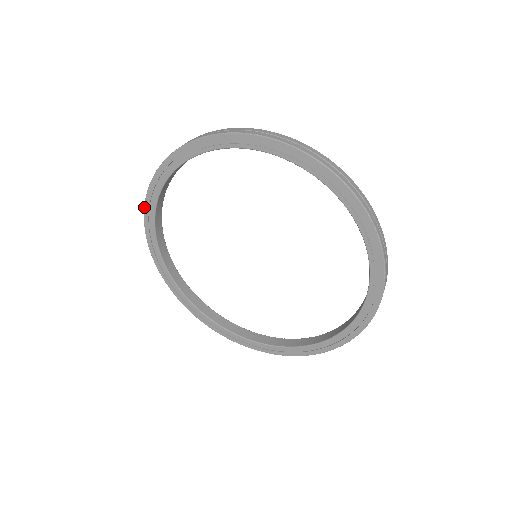
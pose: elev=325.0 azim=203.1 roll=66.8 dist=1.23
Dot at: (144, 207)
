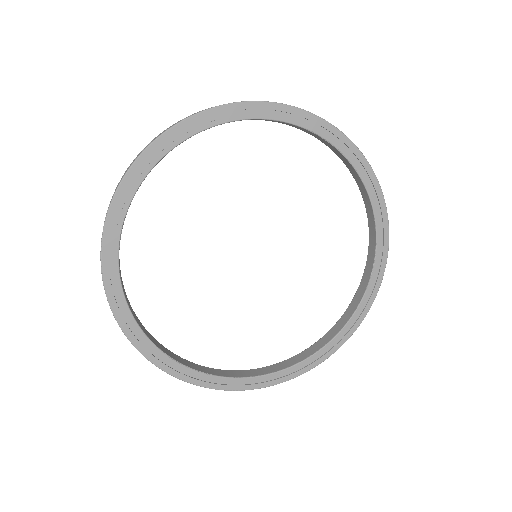
Dot at: (171, 127)
